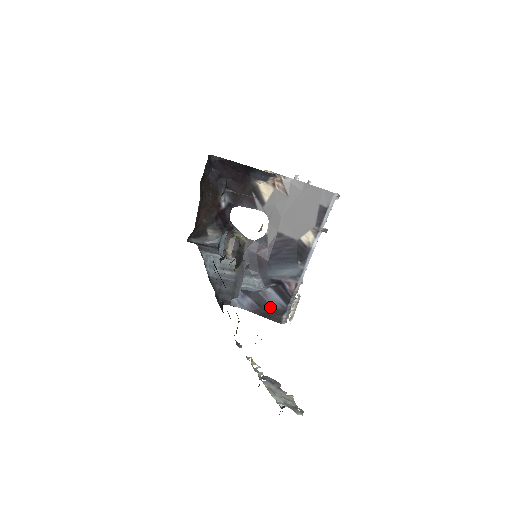
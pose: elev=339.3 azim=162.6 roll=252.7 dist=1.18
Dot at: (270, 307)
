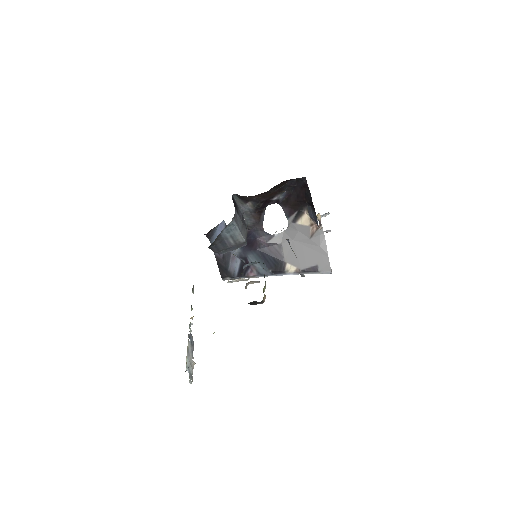
Dot at: (227, 266)
